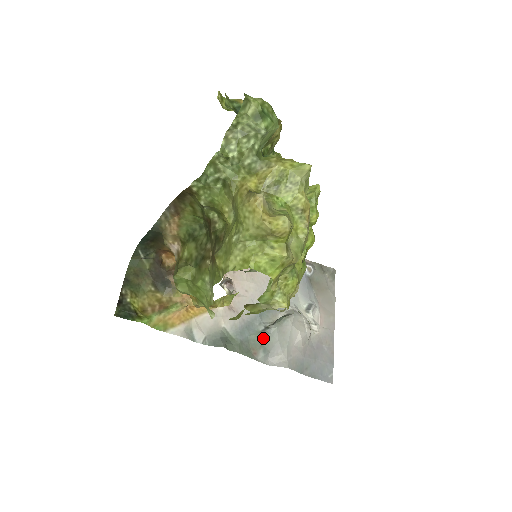
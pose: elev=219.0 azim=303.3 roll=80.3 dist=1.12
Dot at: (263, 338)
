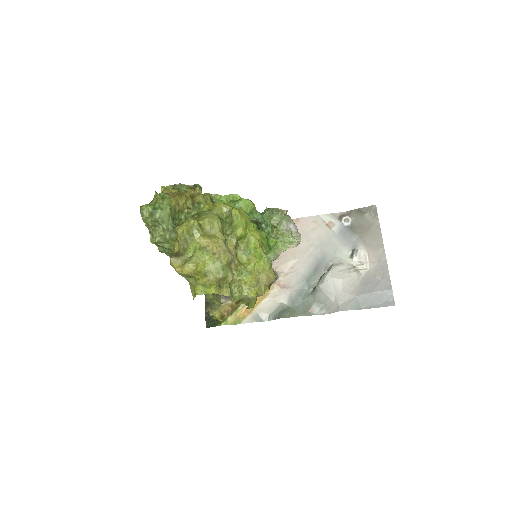
Dot at: (313, 297)
